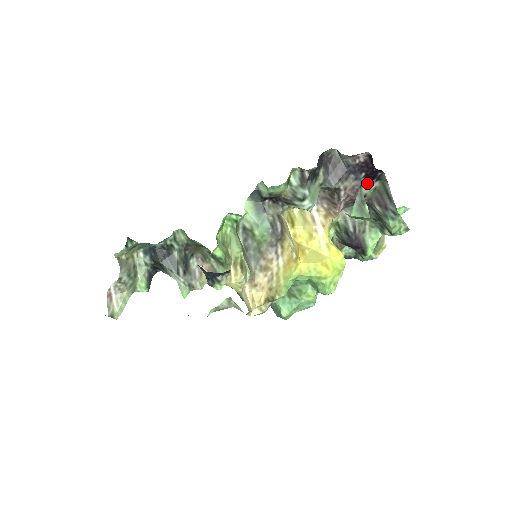
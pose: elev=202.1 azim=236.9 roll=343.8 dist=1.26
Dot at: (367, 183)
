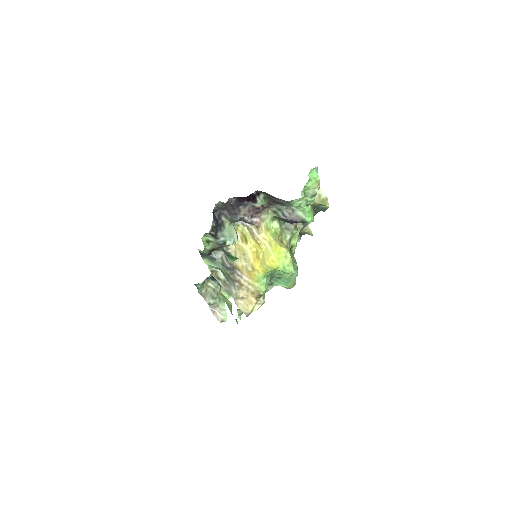
Dot at: (254, 202)
